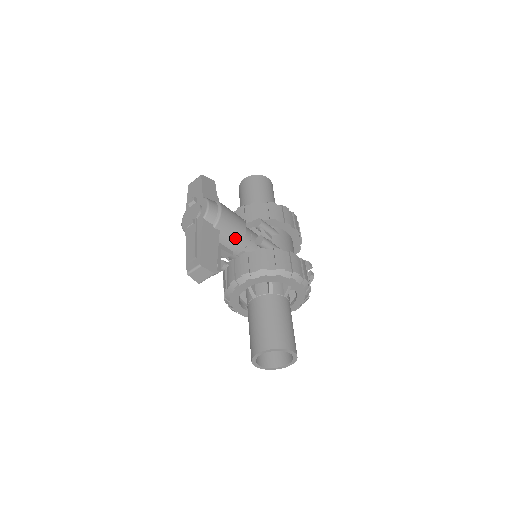
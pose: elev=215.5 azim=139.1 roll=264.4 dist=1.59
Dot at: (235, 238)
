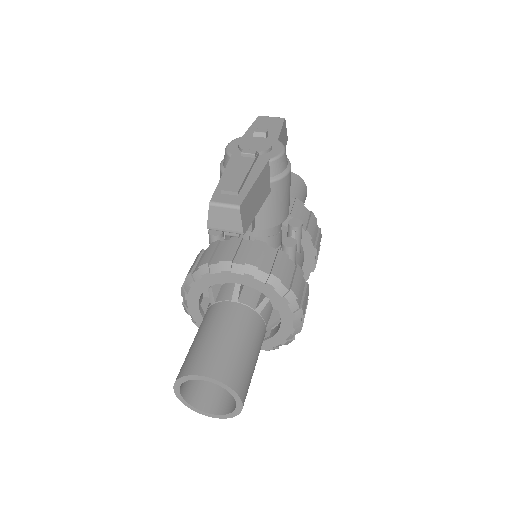
Dot at: (273, 216)
